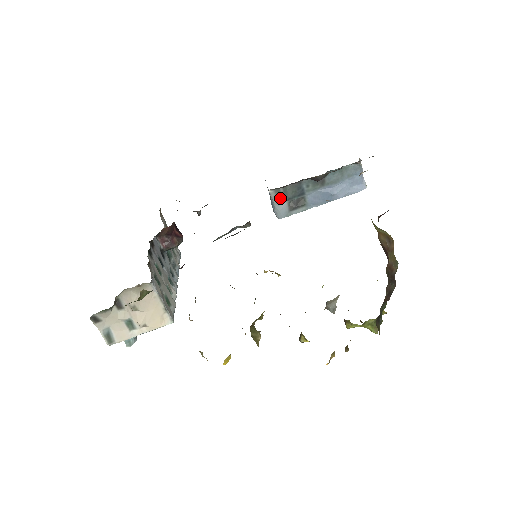
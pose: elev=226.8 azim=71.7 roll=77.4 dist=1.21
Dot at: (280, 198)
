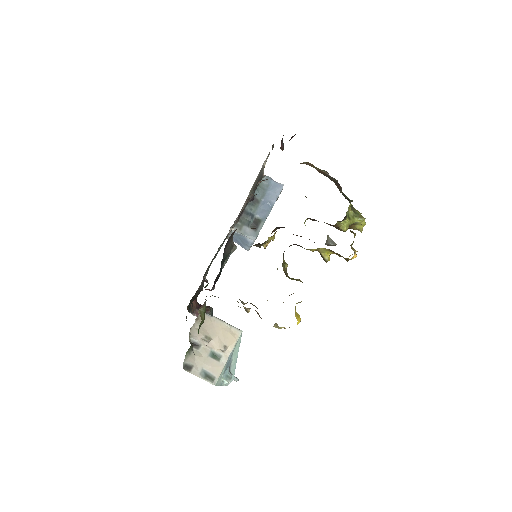
Dot at: (243, 229)
